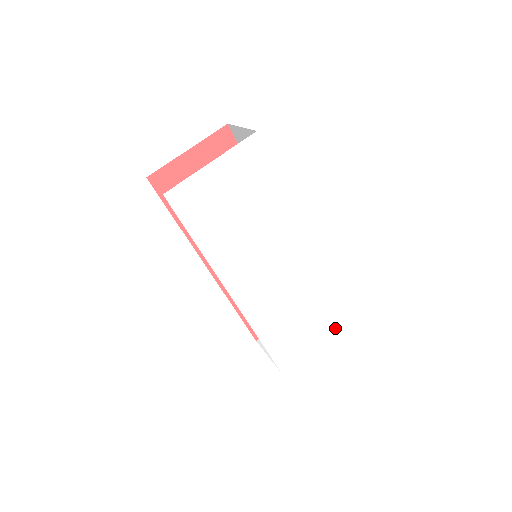
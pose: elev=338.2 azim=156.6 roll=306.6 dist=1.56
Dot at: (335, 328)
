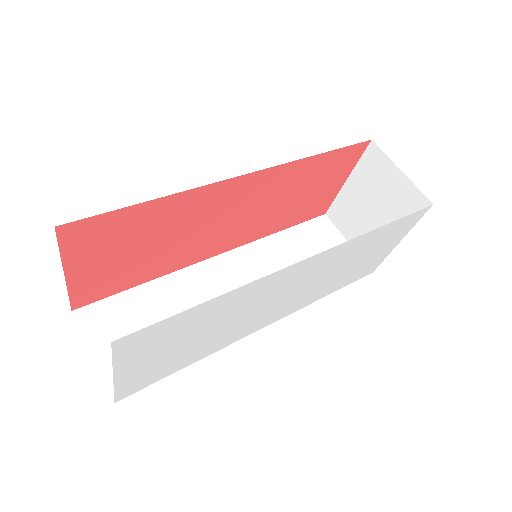
Dot at: (413, 221)
